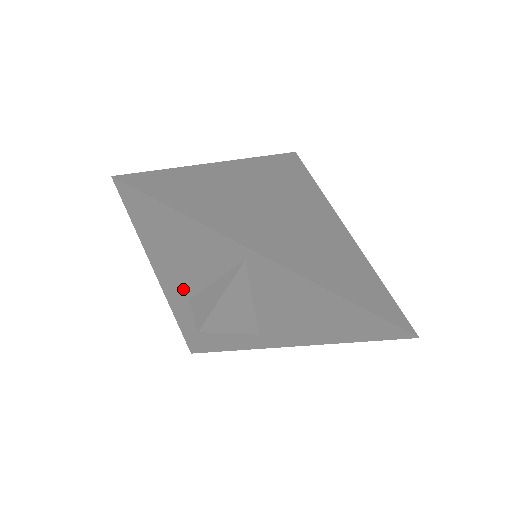
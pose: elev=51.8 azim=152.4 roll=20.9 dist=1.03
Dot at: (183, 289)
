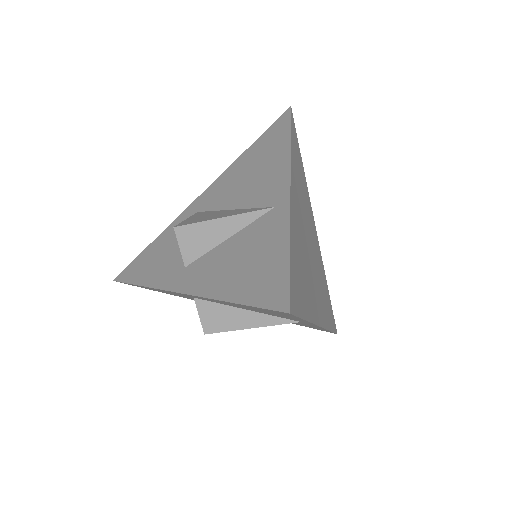
Dot at: occluded
